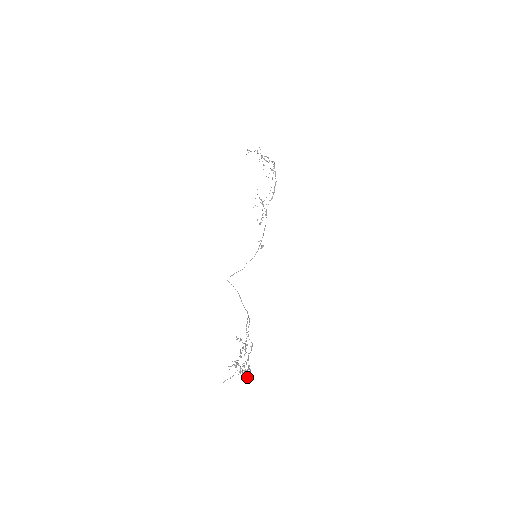
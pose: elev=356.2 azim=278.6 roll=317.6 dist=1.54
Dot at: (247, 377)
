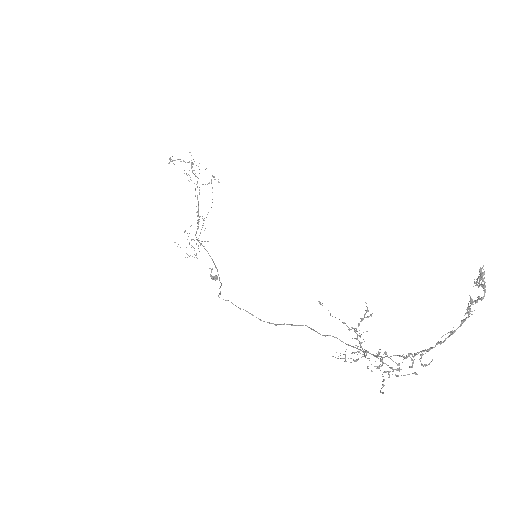
Dot at: occluded
